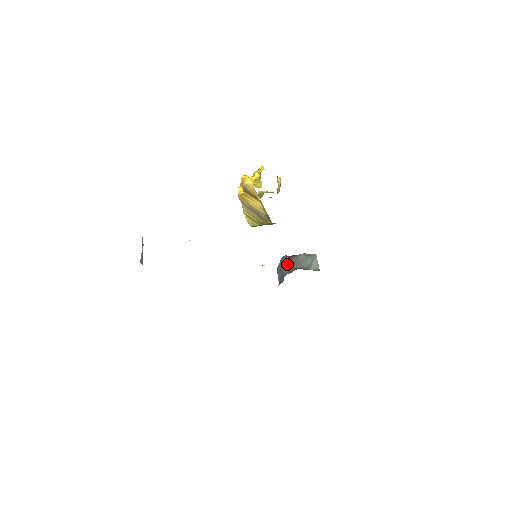
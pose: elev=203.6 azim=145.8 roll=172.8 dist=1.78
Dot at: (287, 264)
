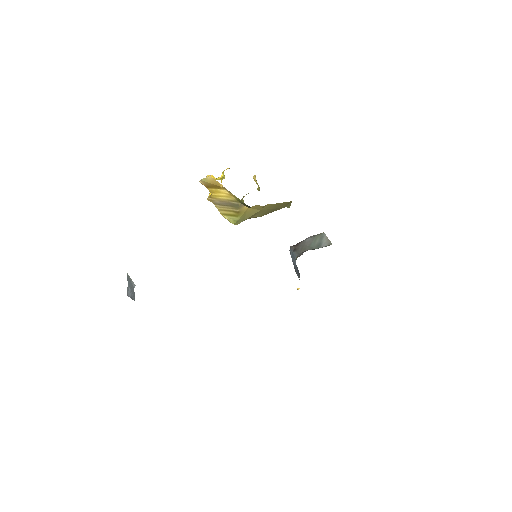
Dot at: (294, 253)
